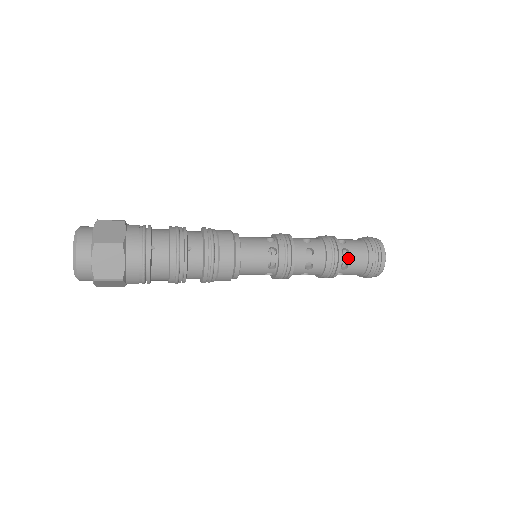
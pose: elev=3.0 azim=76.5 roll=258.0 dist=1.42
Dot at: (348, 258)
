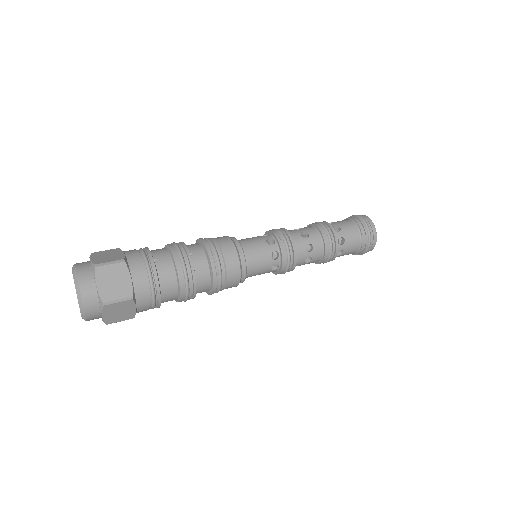
Dot at: (341, 232)
